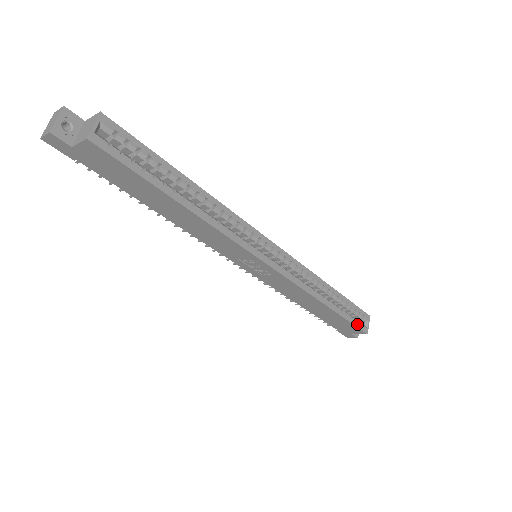
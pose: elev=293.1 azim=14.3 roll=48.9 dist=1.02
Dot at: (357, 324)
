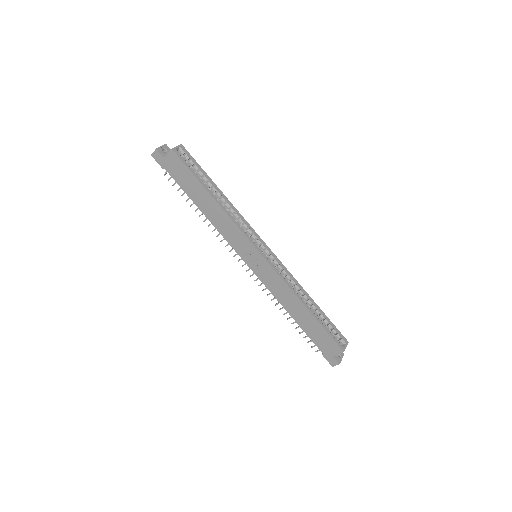
Dot at: (334, 338)
